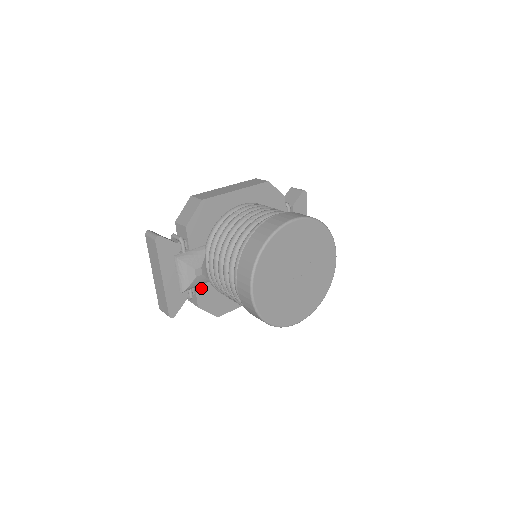
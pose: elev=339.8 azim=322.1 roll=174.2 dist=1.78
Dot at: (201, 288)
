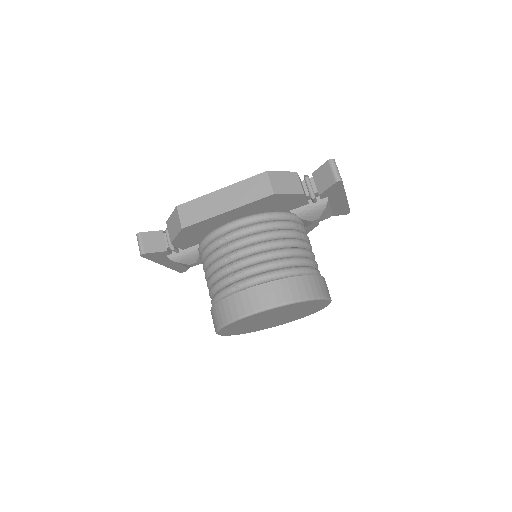
Dot at: occluded
